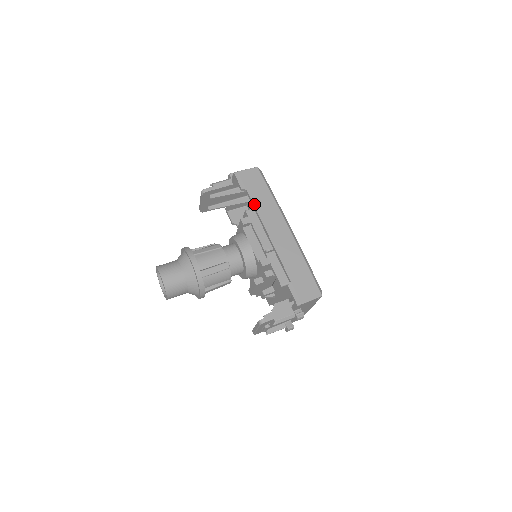
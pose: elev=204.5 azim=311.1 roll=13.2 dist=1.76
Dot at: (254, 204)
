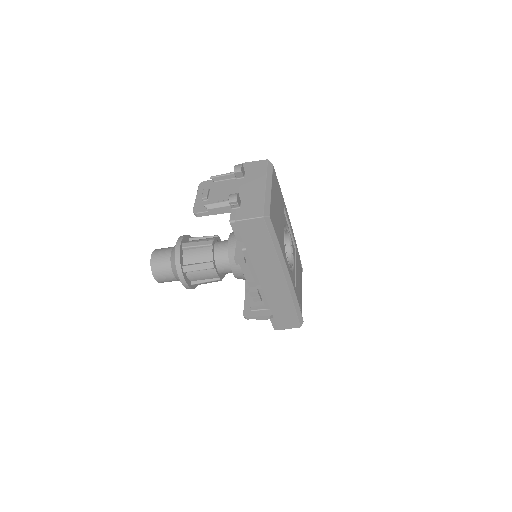
Dot at: (250, 257)
